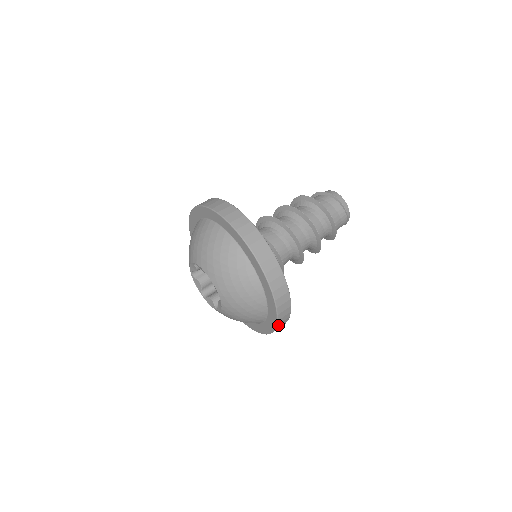
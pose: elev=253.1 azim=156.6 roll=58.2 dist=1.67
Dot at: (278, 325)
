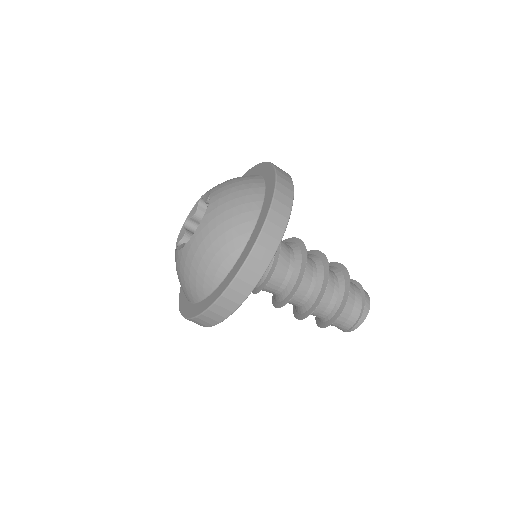
Dot at: (193, 320)
